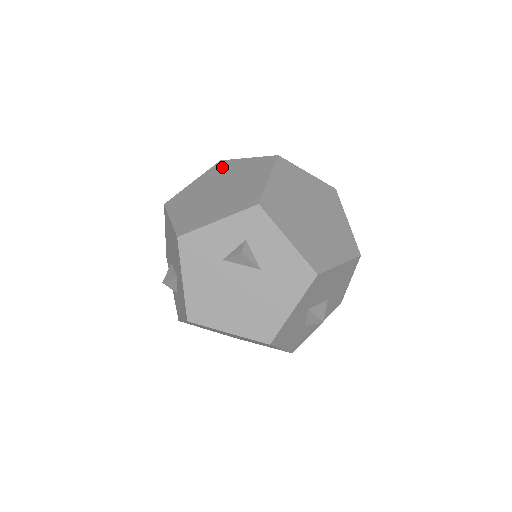
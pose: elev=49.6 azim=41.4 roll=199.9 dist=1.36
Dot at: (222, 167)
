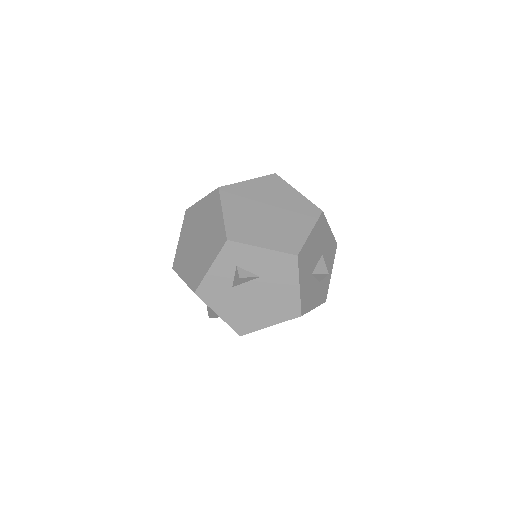
Dot at: (190, 216)
